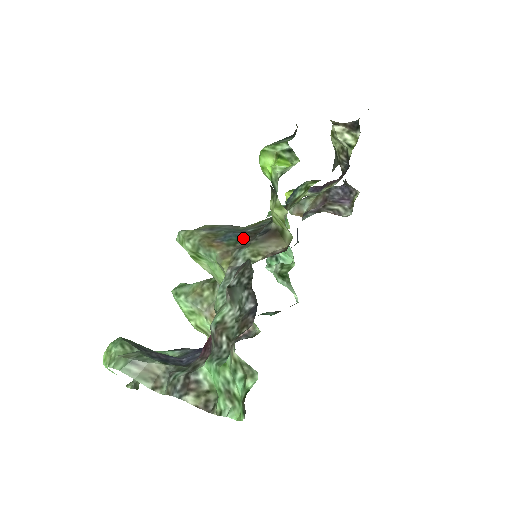
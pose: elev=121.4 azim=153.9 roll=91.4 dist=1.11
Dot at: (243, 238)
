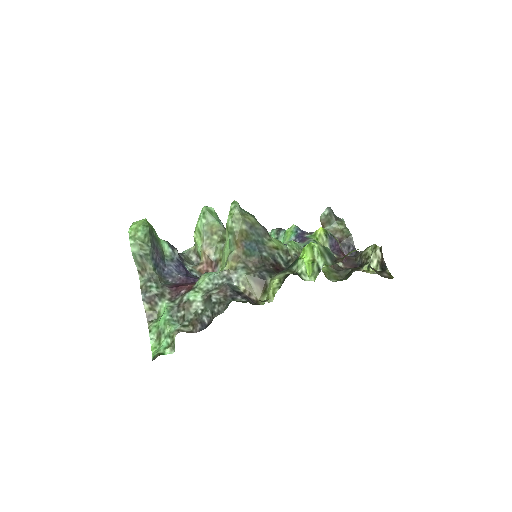
Dot at: (255, 257)
